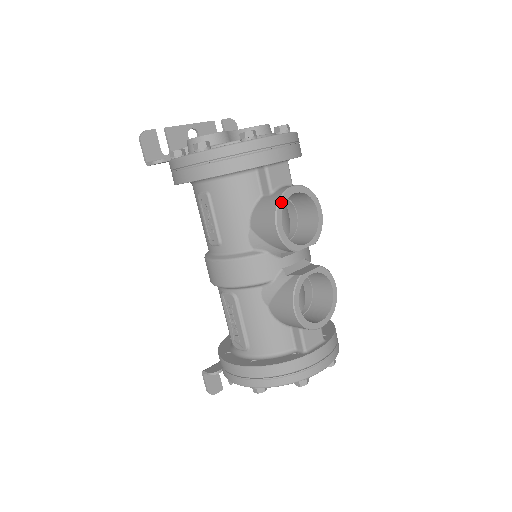
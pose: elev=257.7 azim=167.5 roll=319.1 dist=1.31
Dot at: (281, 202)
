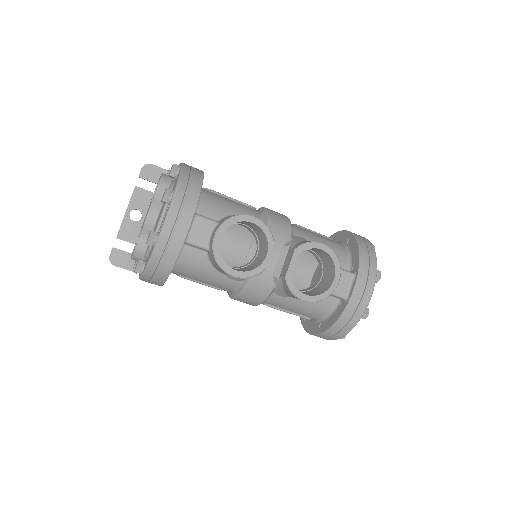
Dot at: (218, 259)
